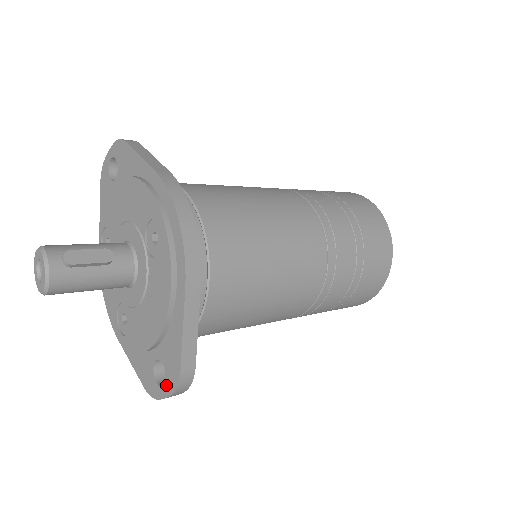
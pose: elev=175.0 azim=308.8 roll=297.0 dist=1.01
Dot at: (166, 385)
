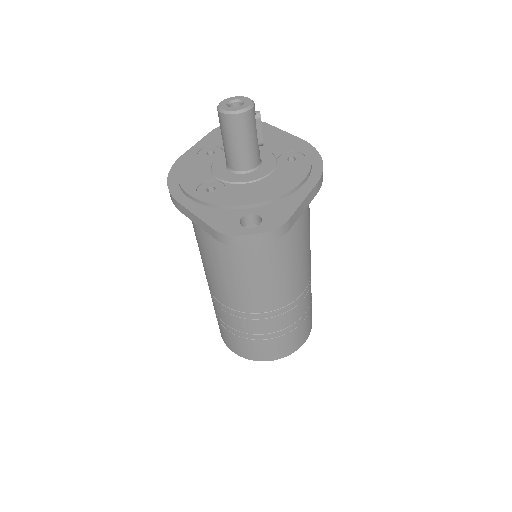
Dot at: (260, 227)
